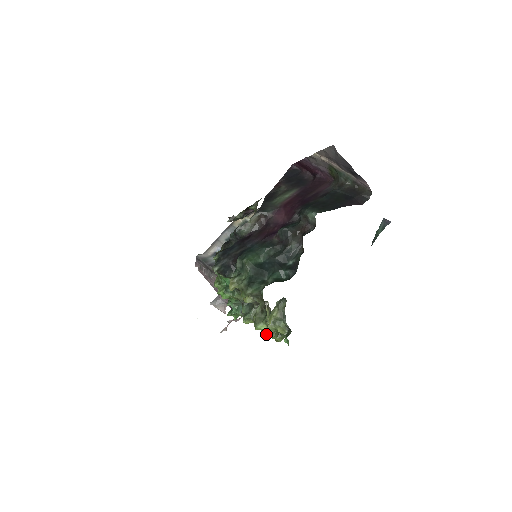
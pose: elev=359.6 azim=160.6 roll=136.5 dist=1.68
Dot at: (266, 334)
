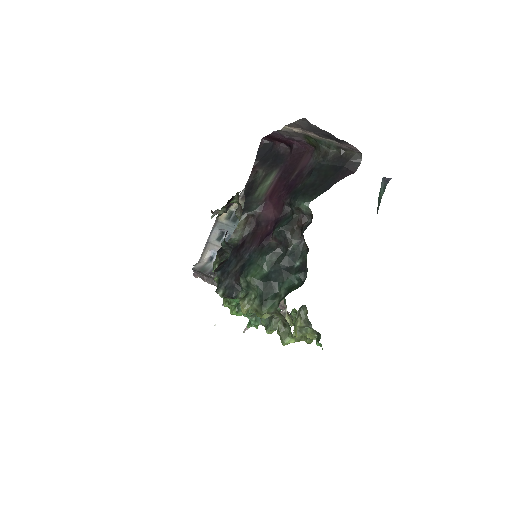
Dot at: (295, 340)
